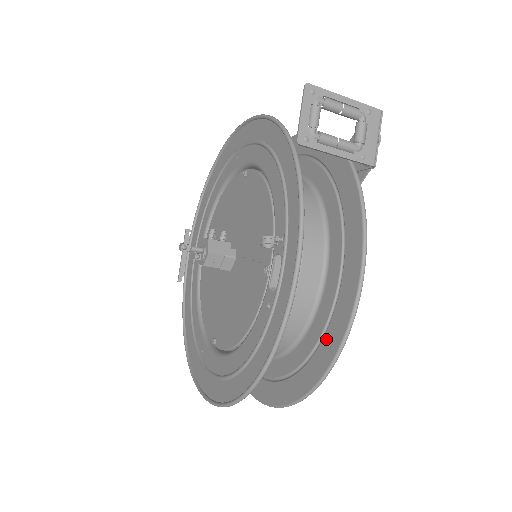
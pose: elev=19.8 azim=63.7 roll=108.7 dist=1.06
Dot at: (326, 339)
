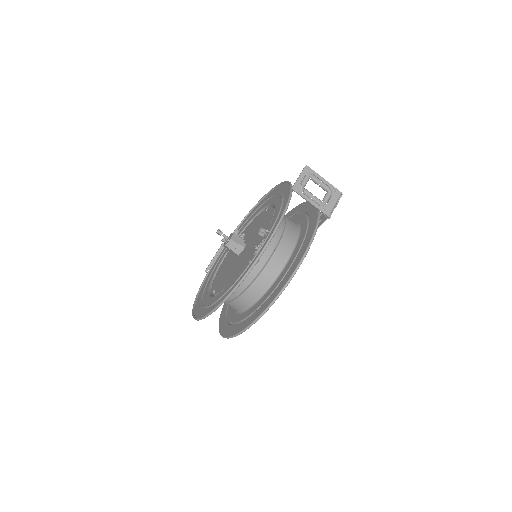
Dot at: (273, 293)
